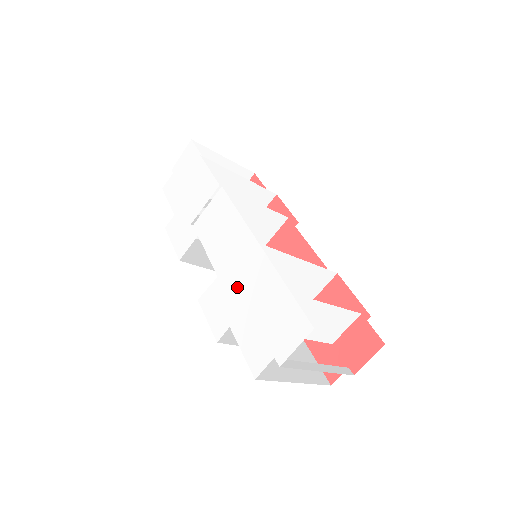
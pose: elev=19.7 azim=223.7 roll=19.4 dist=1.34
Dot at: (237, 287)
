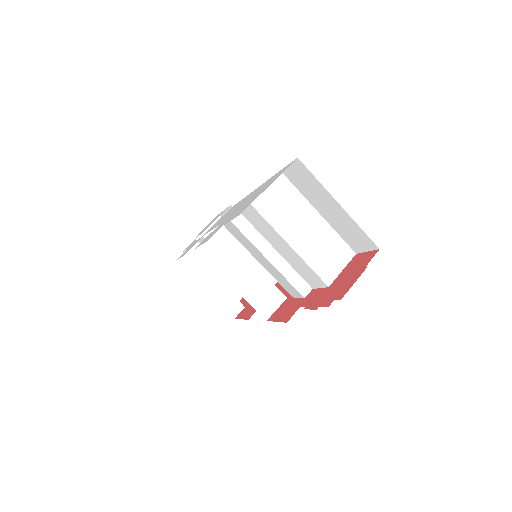
Dot at: occluded
